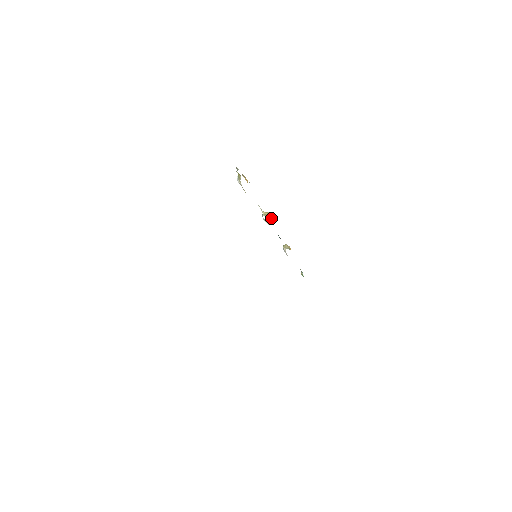
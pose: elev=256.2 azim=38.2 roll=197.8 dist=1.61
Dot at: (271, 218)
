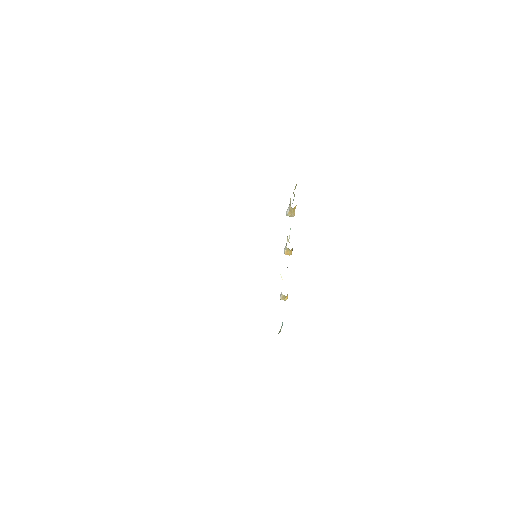
Dot at: occluded
